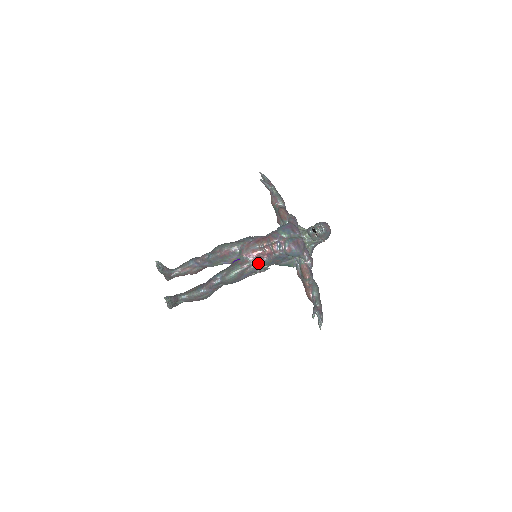
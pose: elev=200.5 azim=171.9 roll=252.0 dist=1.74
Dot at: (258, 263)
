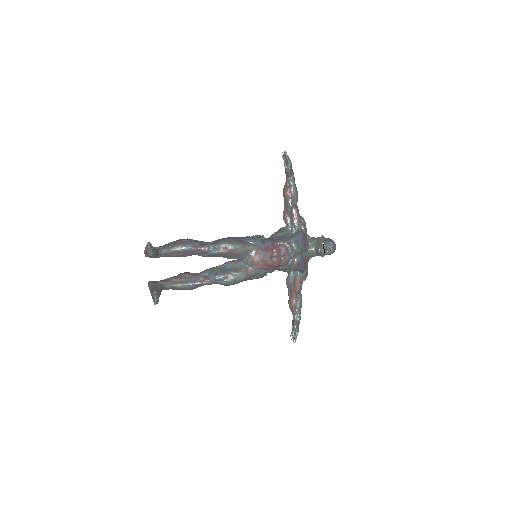
Dot at: (263, 274)
